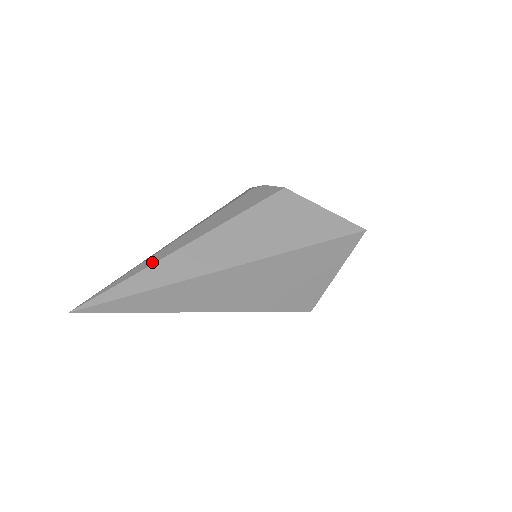
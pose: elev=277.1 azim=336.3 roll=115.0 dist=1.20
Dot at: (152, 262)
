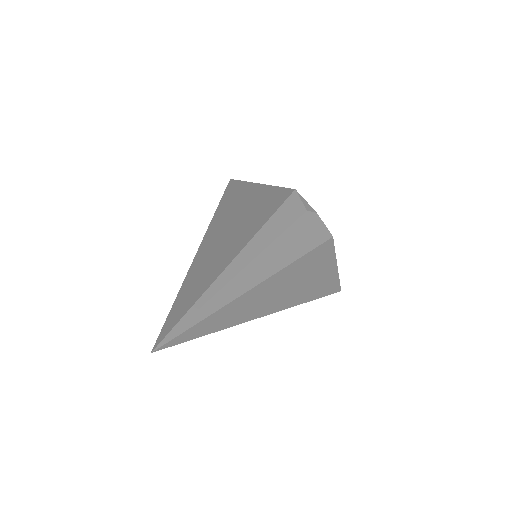
Dot at: (231, 297)
